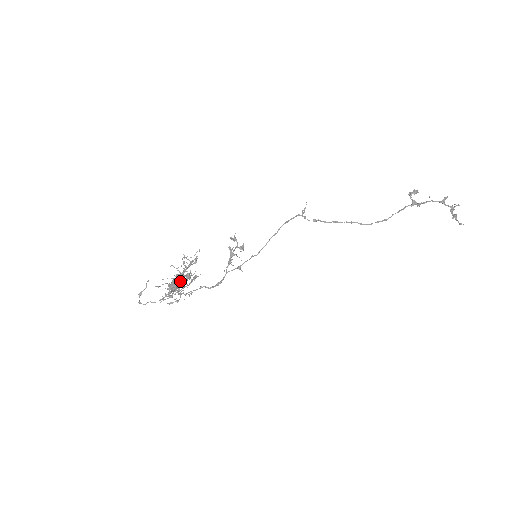
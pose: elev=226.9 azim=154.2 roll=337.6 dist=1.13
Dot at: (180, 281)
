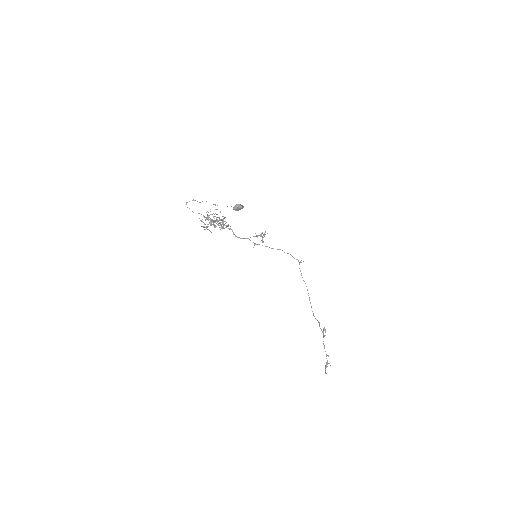
Dot at: occluded
